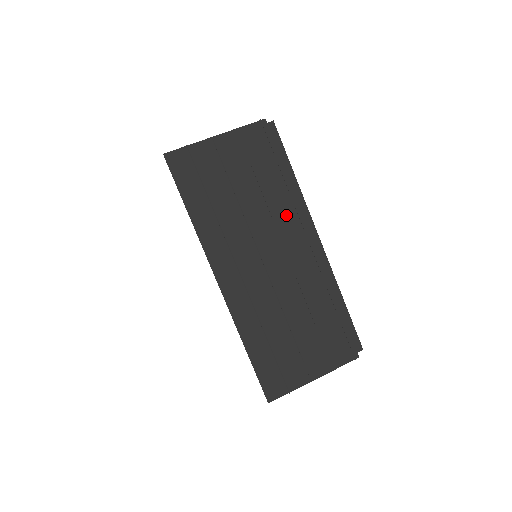
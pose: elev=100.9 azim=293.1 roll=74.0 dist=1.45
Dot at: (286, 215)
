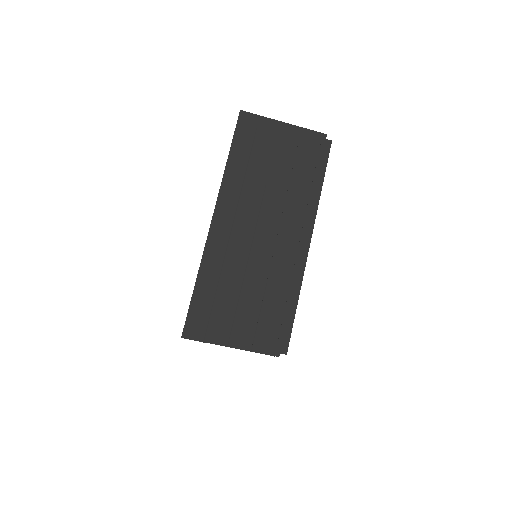
Dot at: (297, 207)
